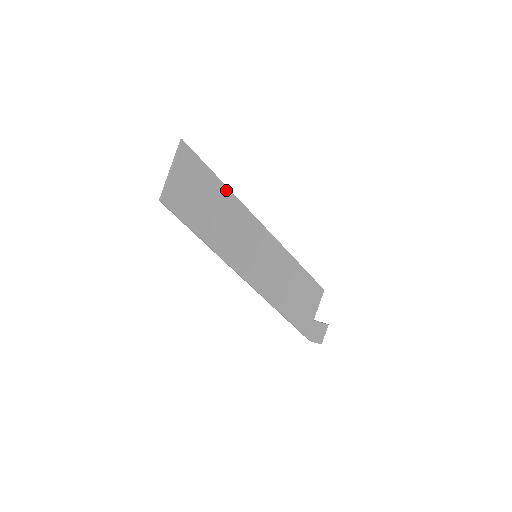
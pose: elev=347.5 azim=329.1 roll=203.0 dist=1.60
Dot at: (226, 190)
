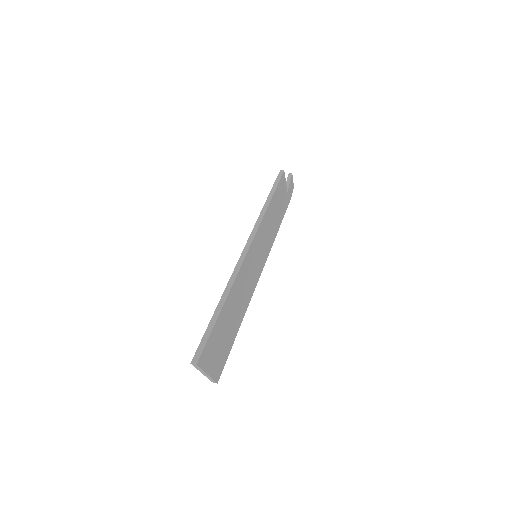
Dot at: (229, 296)
